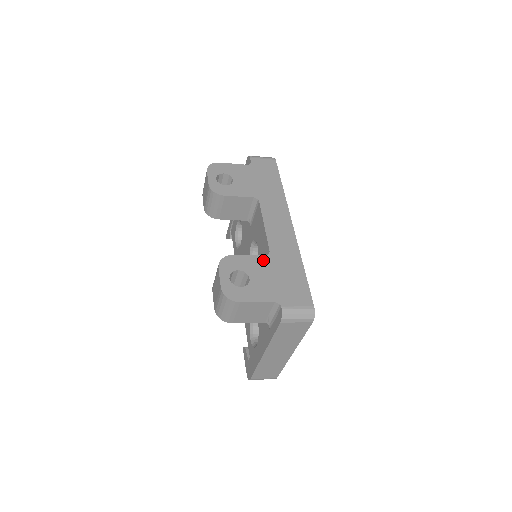
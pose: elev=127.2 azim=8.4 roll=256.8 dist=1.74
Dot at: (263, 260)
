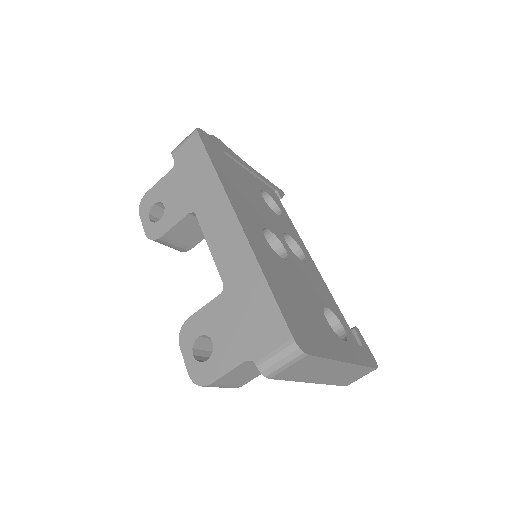
Dot at: (219, 303)
